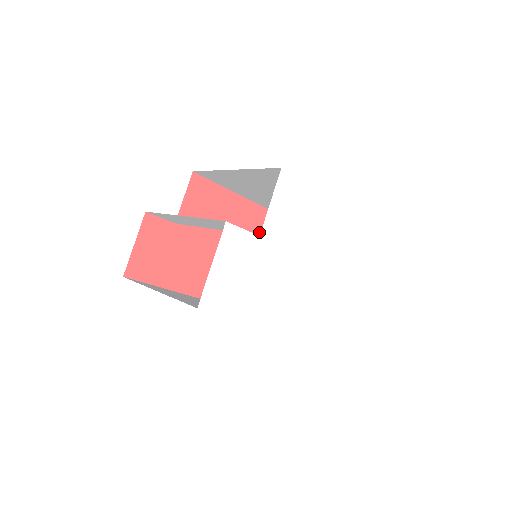
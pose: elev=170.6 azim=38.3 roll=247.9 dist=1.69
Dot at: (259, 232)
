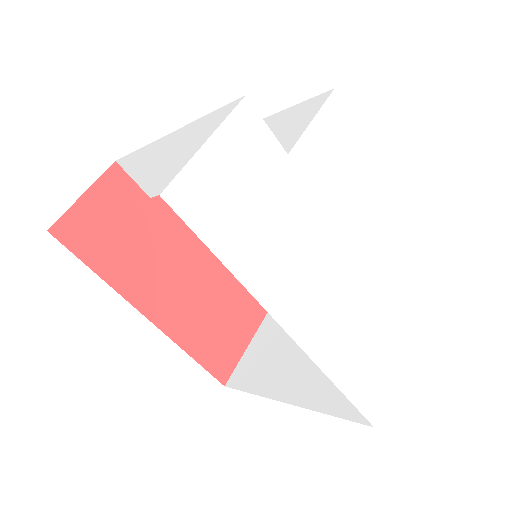
Dot at: occluded
